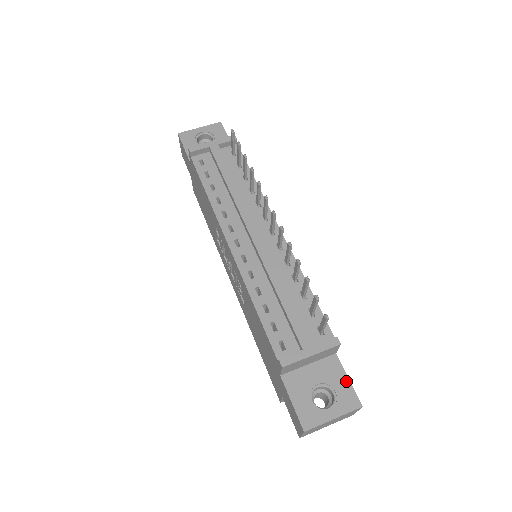
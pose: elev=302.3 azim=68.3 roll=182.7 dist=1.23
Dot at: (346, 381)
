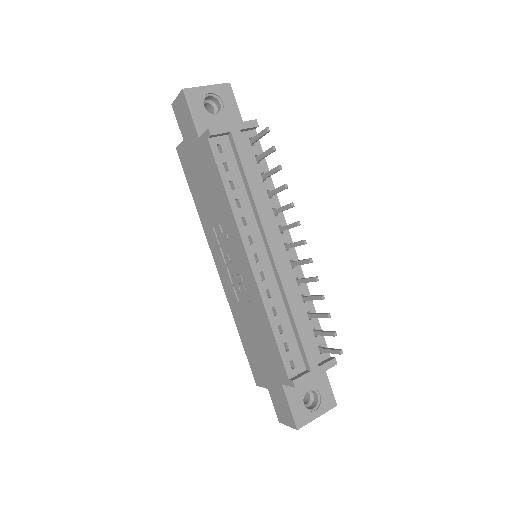
Dot at: (328, 386)
